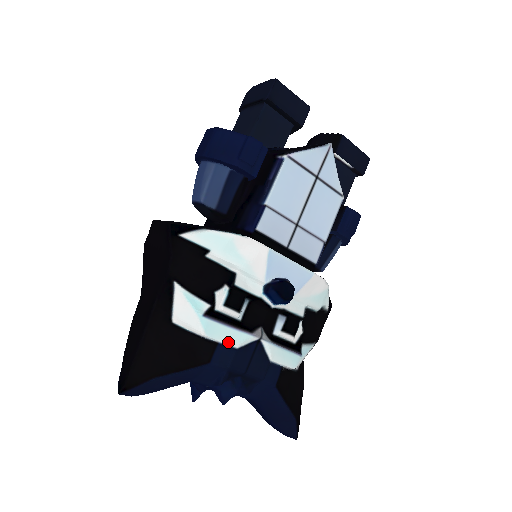
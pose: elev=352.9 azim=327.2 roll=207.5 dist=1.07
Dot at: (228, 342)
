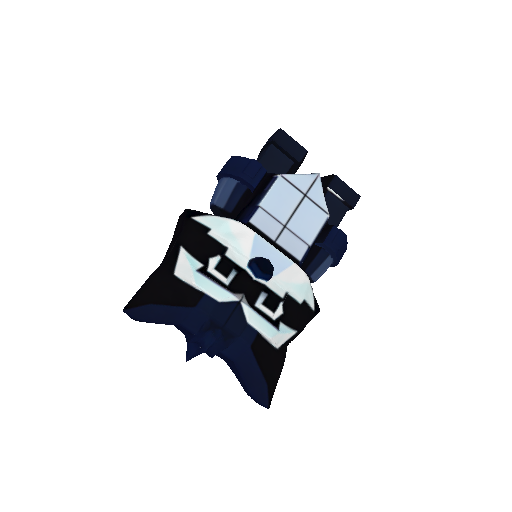
Dot at: (212, 295)
